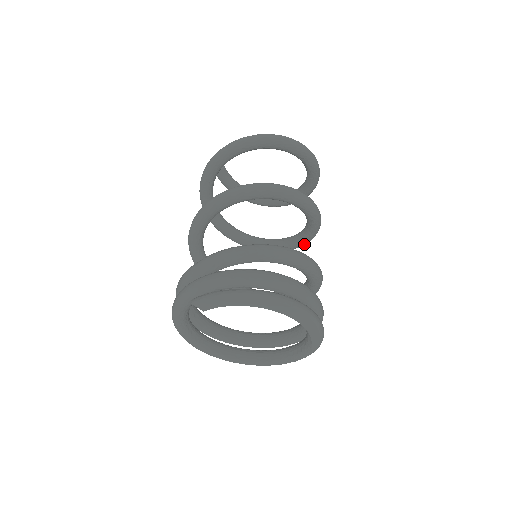
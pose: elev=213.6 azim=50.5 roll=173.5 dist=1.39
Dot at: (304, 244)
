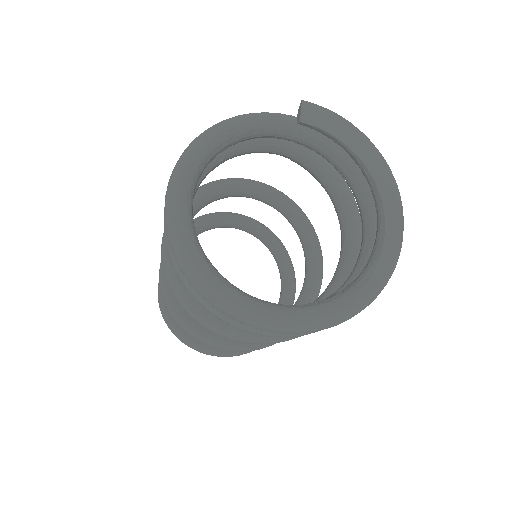
Dot at: (256, 345)
